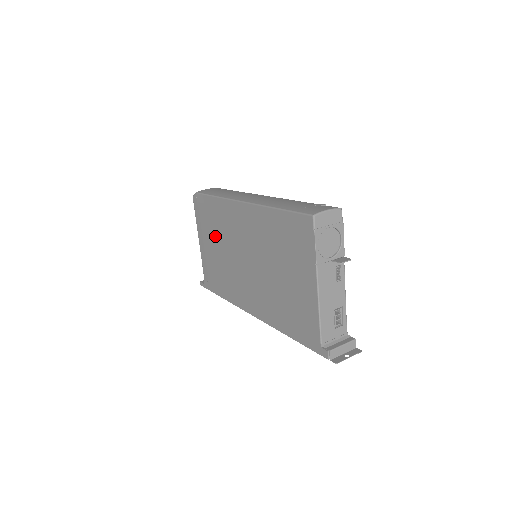
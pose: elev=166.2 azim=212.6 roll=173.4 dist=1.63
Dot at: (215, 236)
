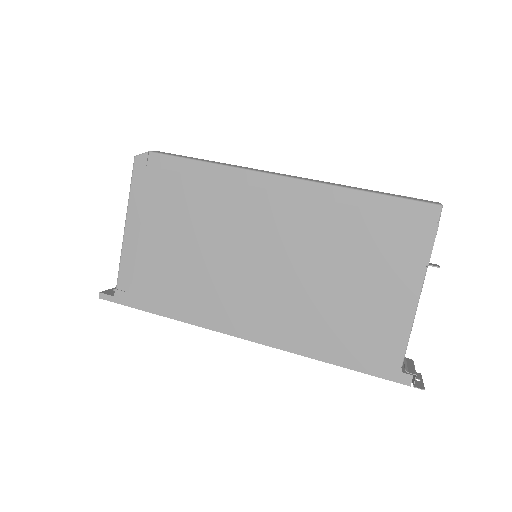
Dot at: (183, 221)
